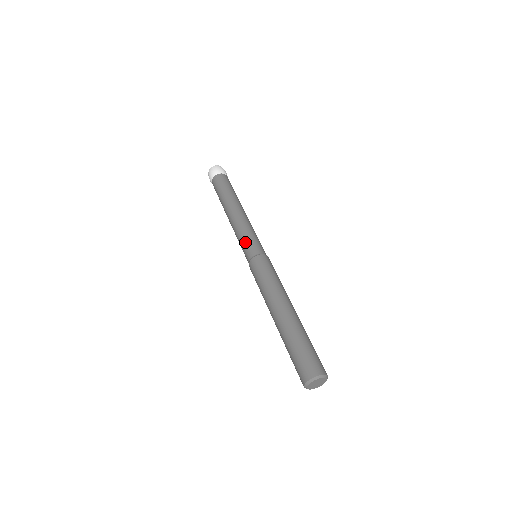
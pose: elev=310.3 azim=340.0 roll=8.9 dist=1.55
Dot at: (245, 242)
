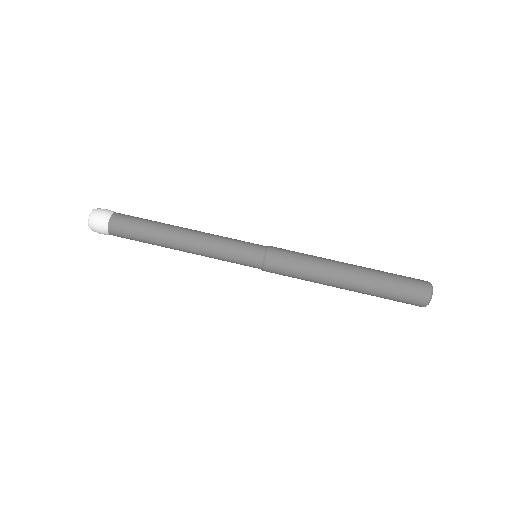
Dot at: (239, 247)
